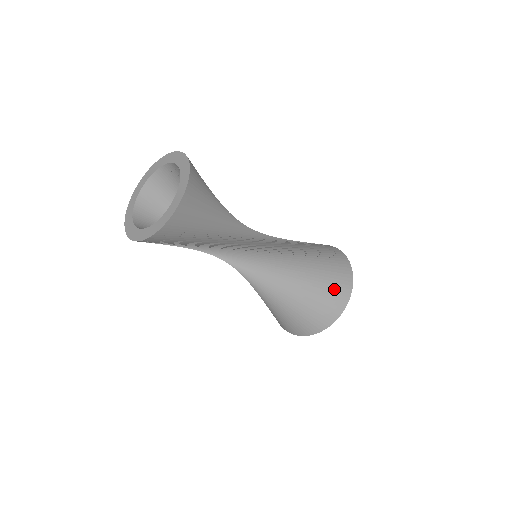
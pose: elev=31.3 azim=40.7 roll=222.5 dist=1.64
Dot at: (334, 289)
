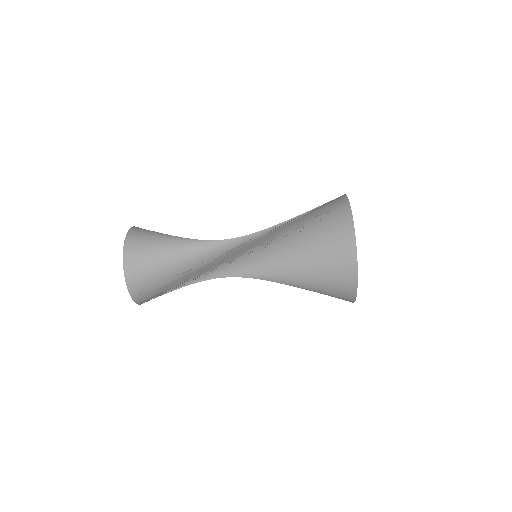
Dot at: (328, 213)
